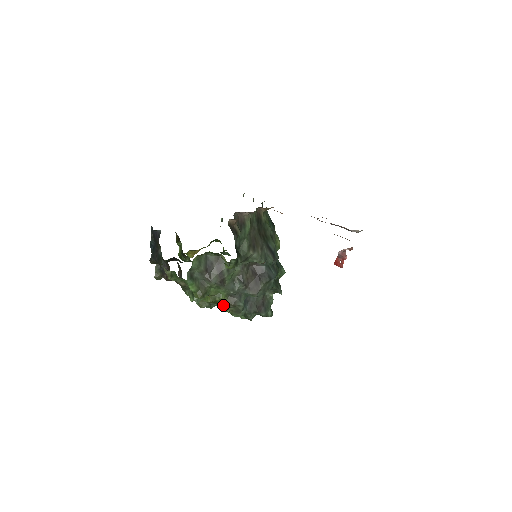
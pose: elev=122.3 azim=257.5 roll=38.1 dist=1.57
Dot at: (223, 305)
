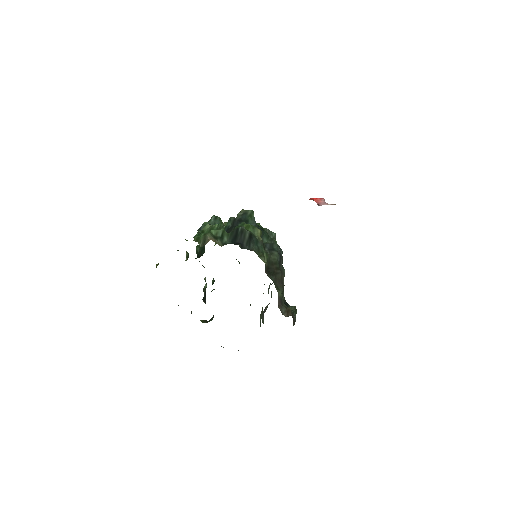
Dot at: occluded
